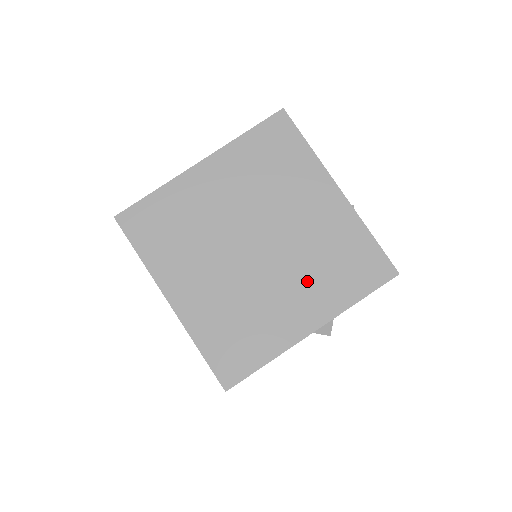
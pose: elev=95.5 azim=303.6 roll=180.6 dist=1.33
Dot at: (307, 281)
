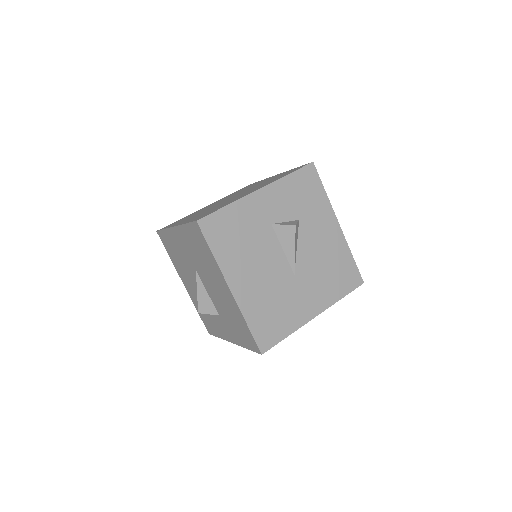
Dot at: occluded
